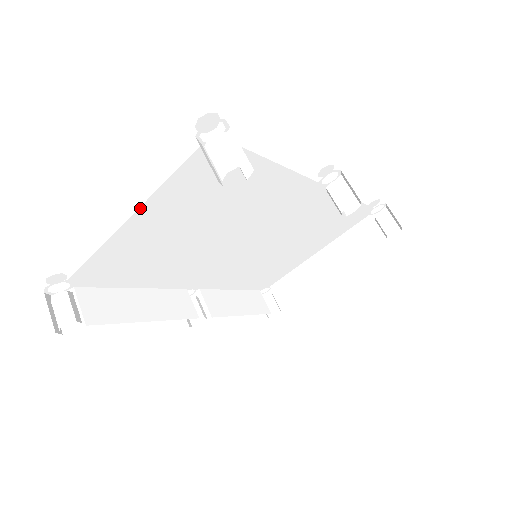
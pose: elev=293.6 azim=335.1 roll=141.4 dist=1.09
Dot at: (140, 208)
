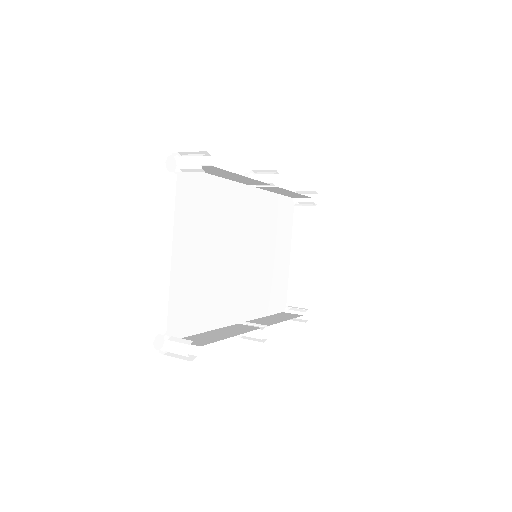
Dot at: (173, 241)
